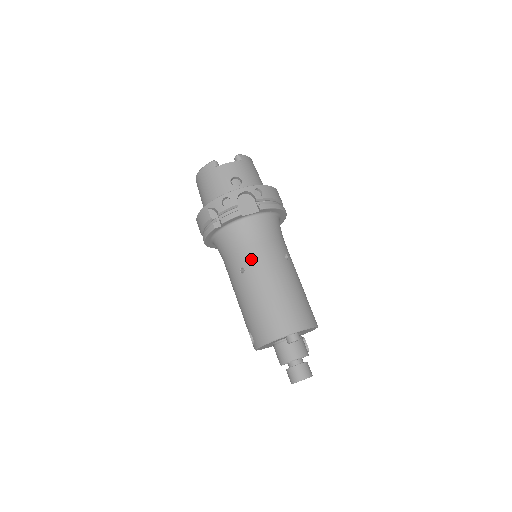
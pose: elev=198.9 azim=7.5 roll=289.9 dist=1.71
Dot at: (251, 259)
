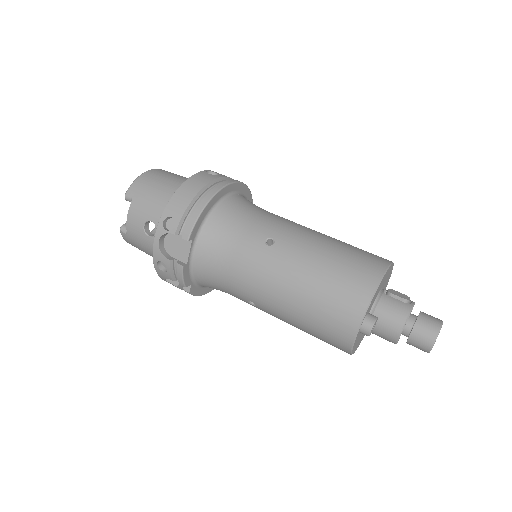
Dot at: (243, 289)
